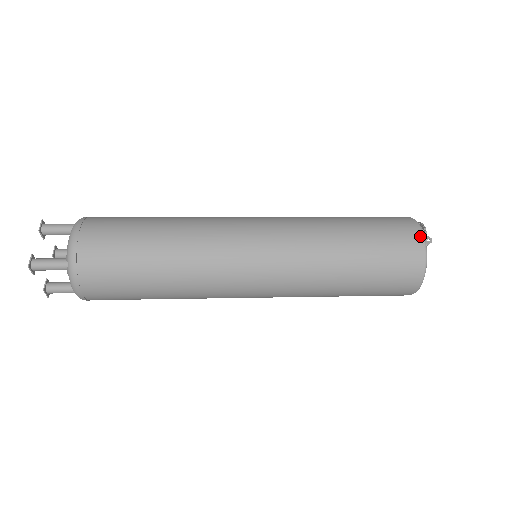
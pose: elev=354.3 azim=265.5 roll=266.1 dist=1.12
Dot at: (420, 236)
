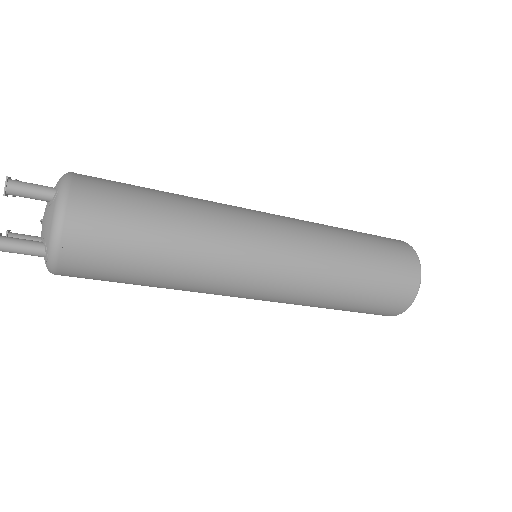
Dot at: occluded
